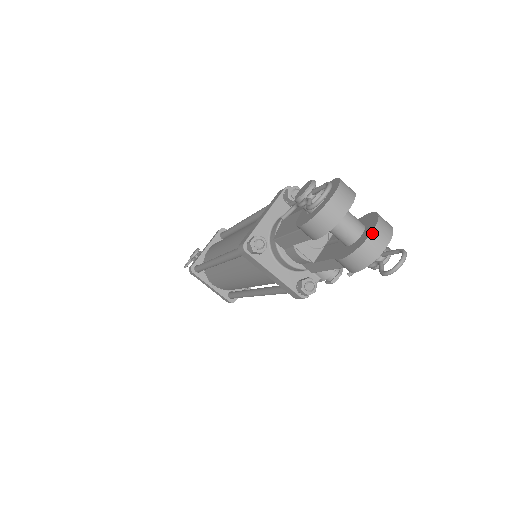
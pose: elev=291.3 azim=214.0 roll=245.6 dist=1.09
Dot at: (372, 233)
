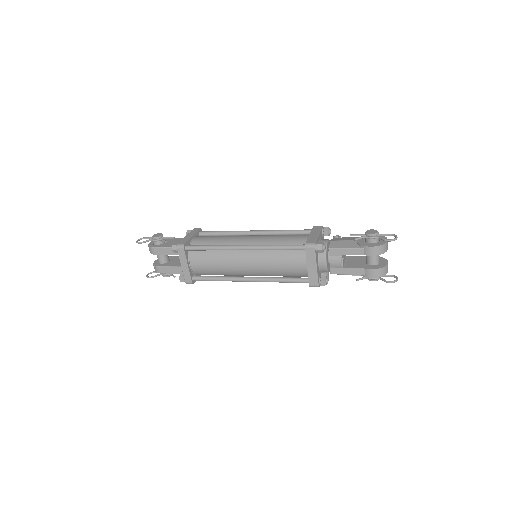
Dot at: occluded
